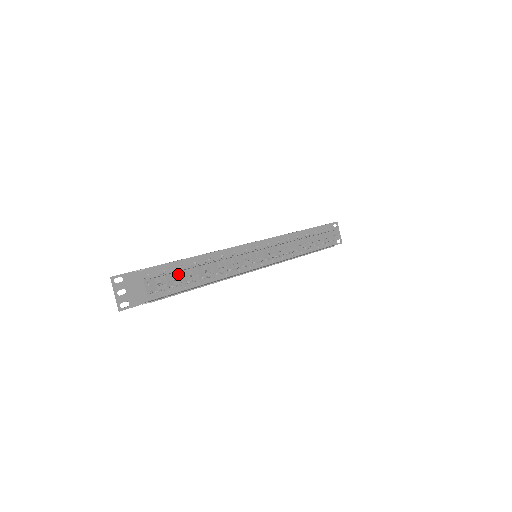
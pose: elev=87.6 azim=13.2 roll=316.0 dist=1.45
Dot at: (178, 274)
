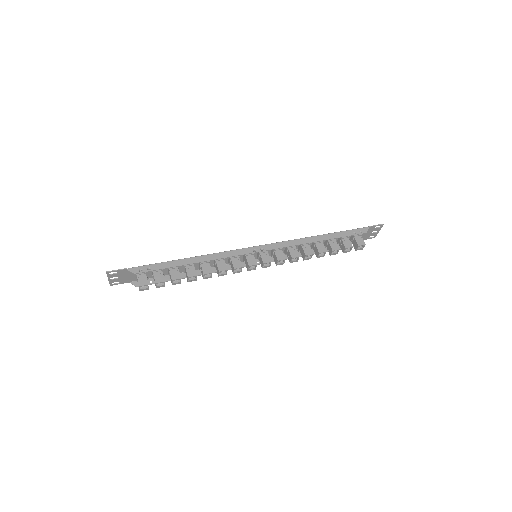
Dot at: (162, 281)
